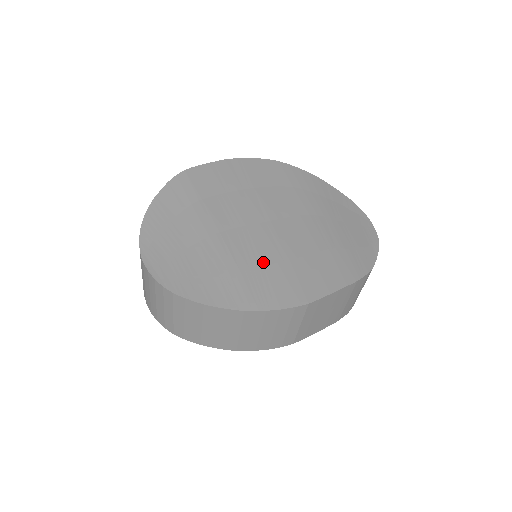
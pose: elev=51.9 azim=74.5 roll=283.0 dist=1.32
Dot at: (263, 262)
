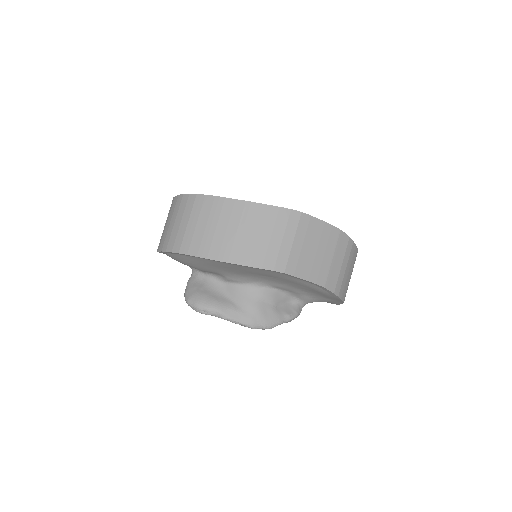
Dot at: occluded
